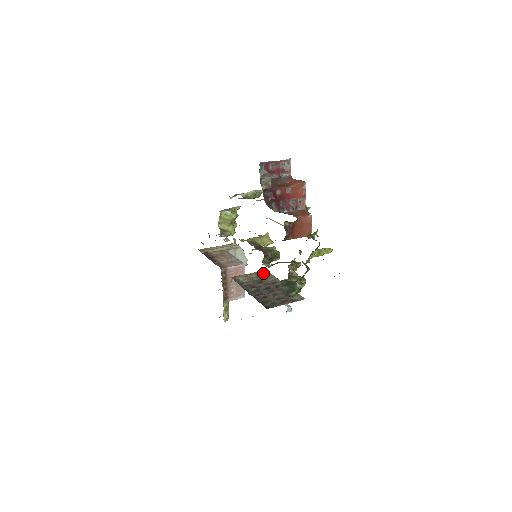
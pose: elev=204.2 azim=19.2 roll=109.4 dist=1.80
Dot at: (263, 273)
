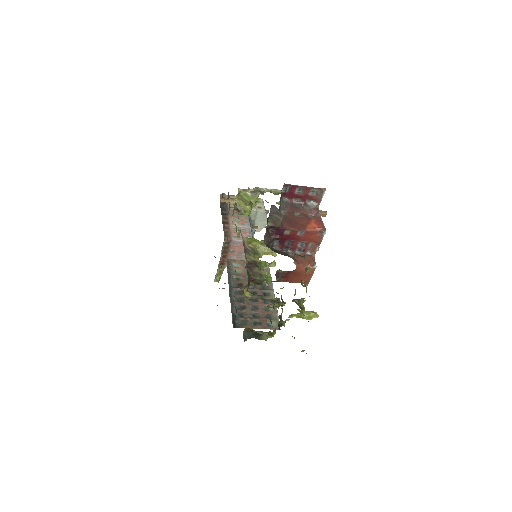
Dot at: occluded
